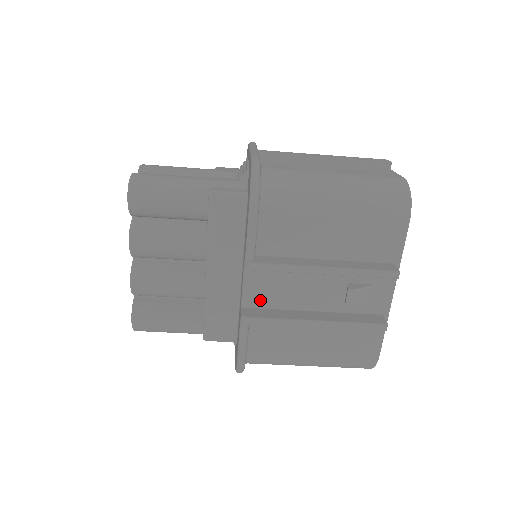
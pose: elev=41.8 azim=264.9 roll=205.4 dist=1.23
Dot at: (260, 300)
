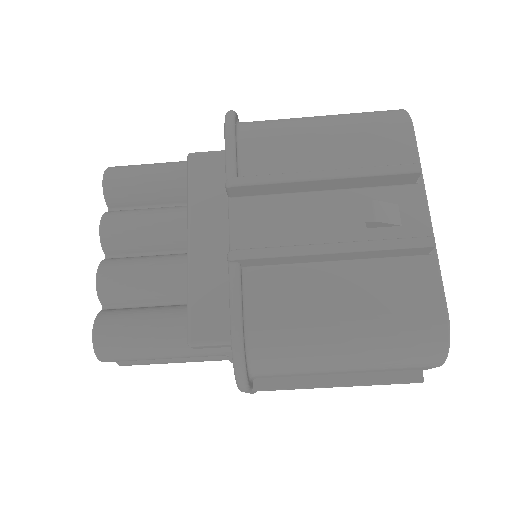
Dot at: (253, 245)
